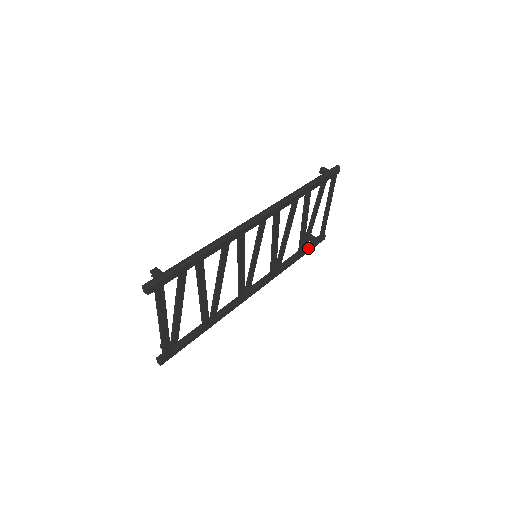
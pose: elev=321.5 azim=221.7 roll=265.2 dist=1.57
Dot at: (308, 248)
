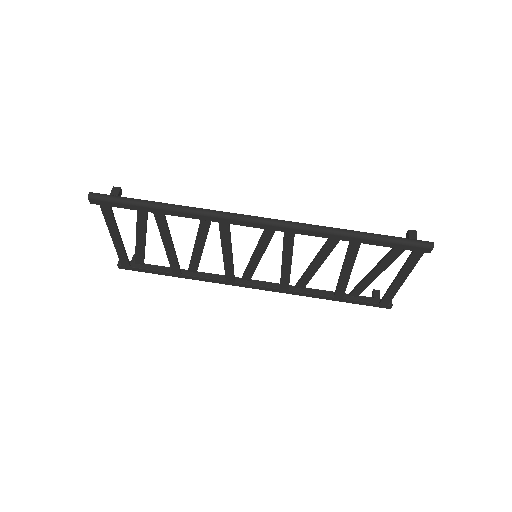
Dot at: (354, 299)
